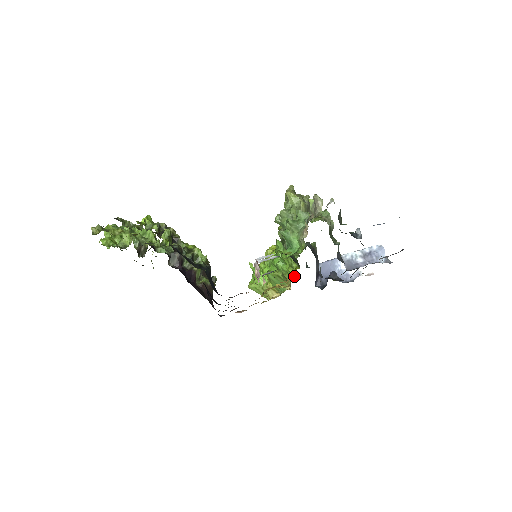
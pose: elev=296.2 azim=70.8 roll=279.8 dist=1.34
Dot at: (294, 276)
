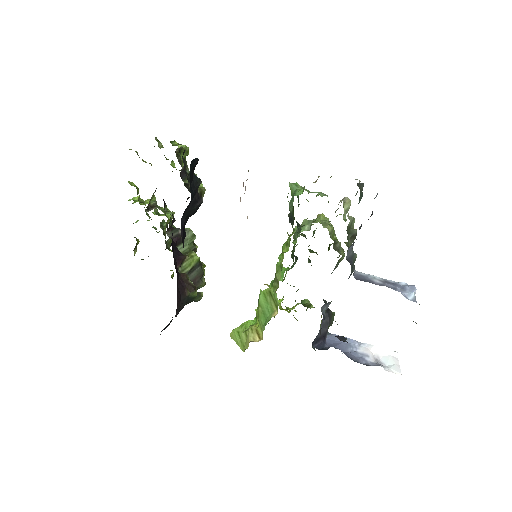
Dot at: (285, 252)
